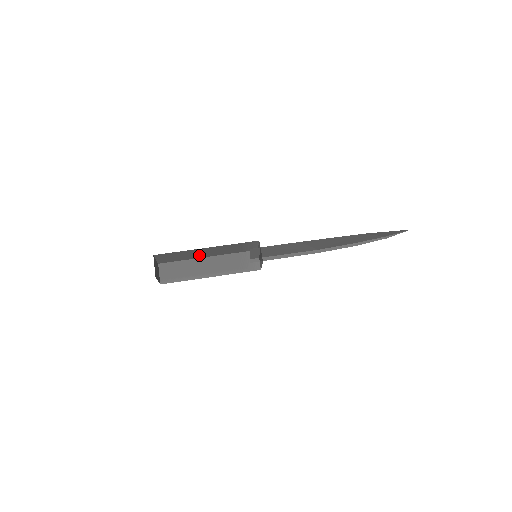
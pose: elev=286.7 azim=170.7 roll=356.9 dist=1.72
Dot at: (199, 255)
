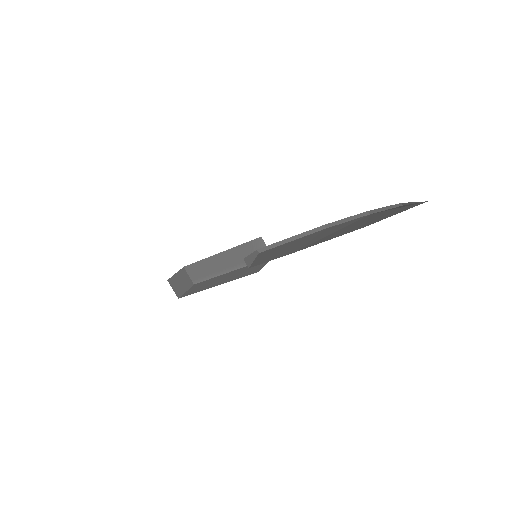
Dot at: occluded
